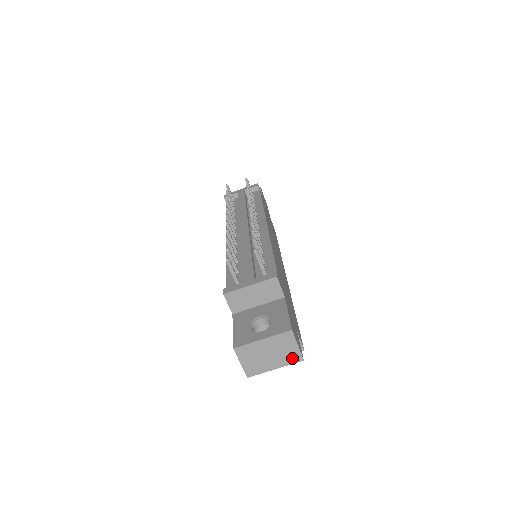
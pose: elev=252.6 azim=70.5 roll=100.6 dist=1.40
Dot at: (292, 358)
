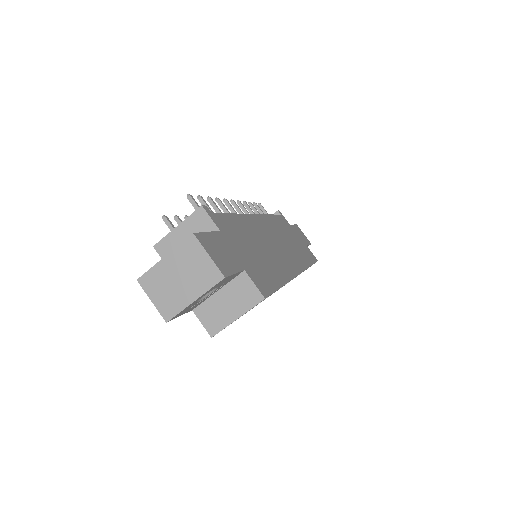
Dot at: (209, 278)
